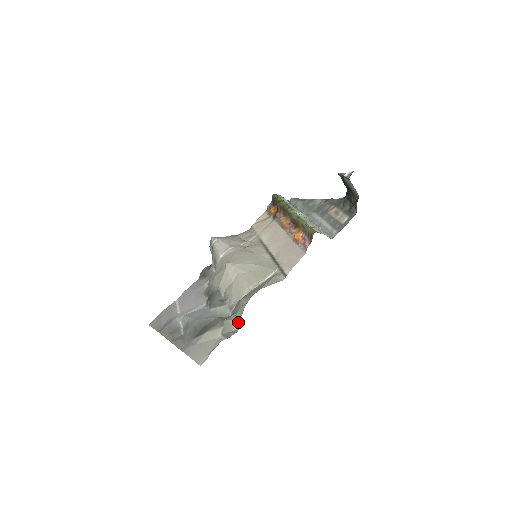
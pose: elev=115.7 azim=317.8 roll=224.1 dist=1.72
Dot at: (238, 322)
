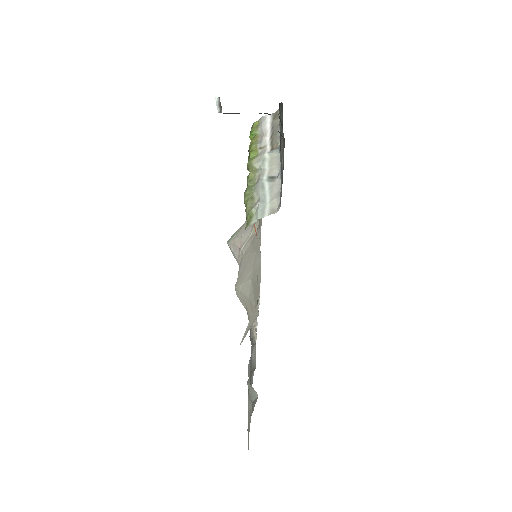
Dot at: occluded
